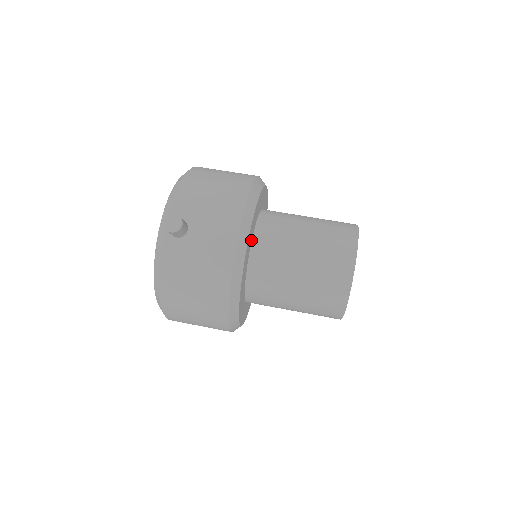
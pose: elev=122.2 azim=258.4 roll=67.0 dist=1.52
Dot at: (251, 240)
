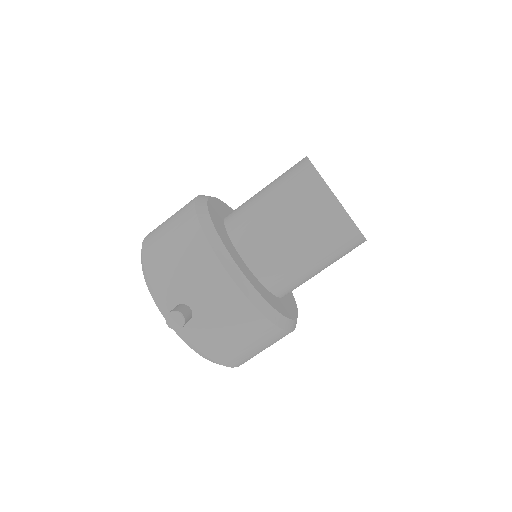
Dot at: (241, 261)
